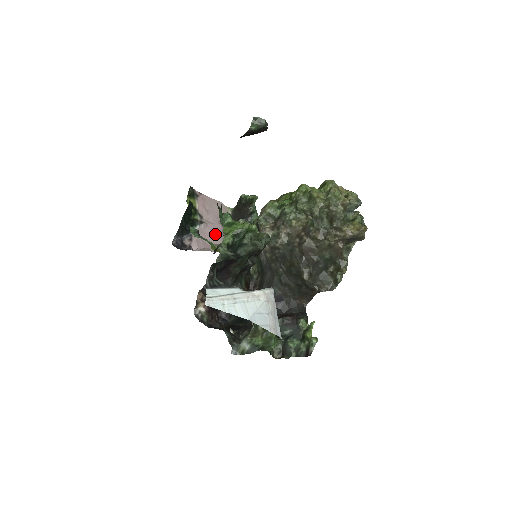
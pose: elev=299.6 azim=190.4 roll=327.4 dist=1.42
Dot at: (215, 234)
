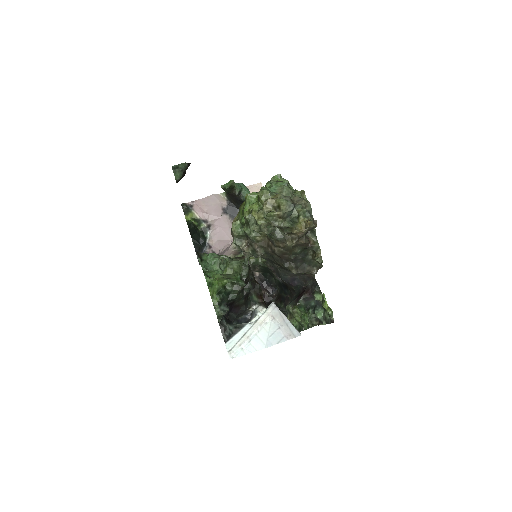
Dot at: (225, 227)
